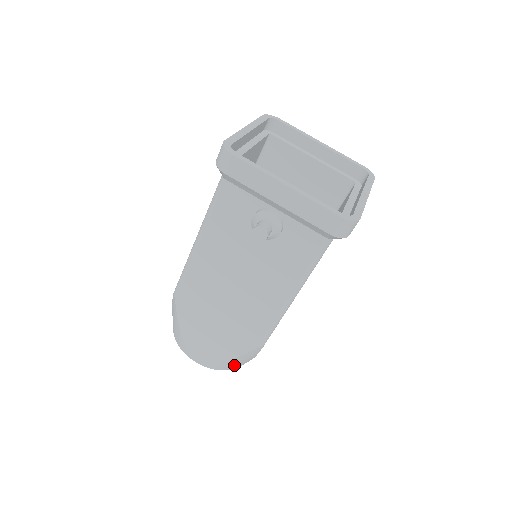
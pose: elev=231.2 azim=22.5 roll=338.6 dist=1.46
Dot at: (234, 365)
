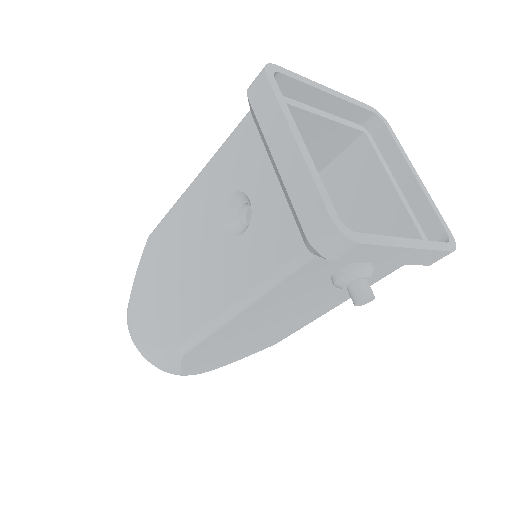
Dot at: occluded
